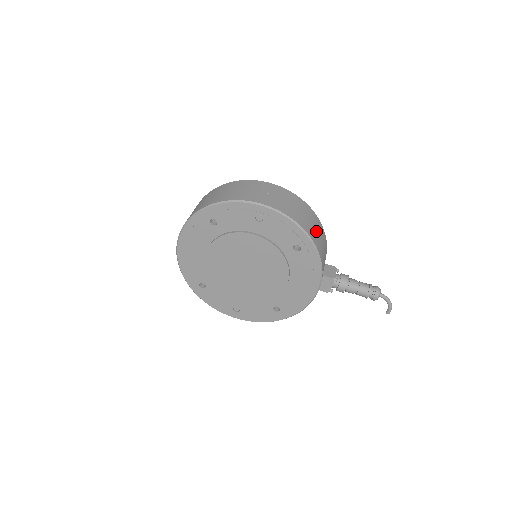
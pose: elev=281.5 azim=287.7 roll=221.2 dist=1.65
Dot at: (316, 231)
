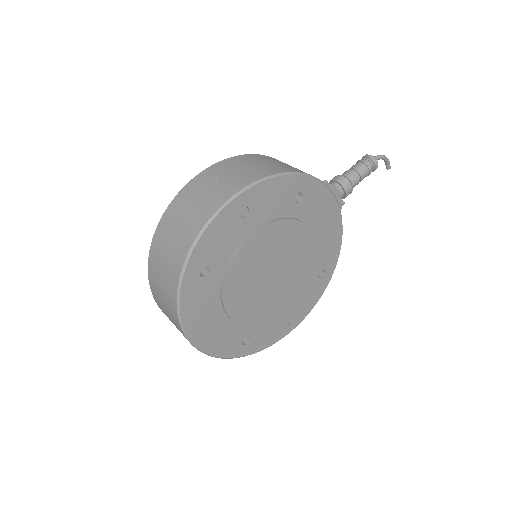
Dot at: occluded
